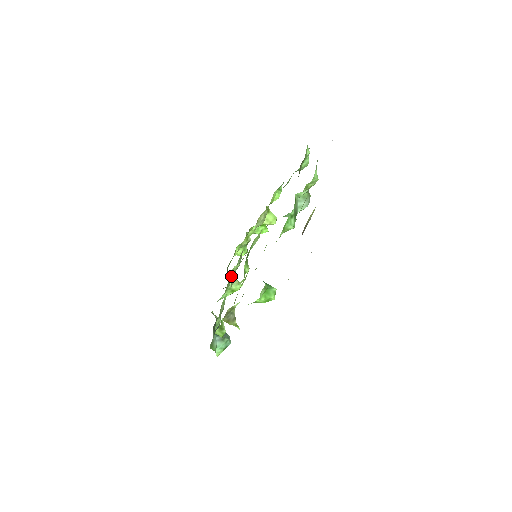
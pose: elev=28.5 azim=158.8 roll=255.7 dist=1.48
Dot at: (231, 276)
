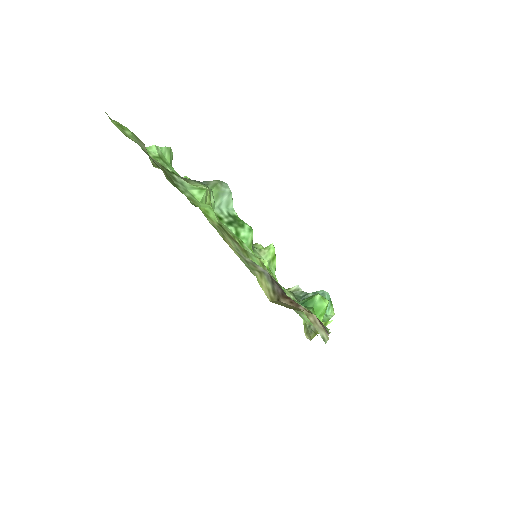
Dot at: occluded
